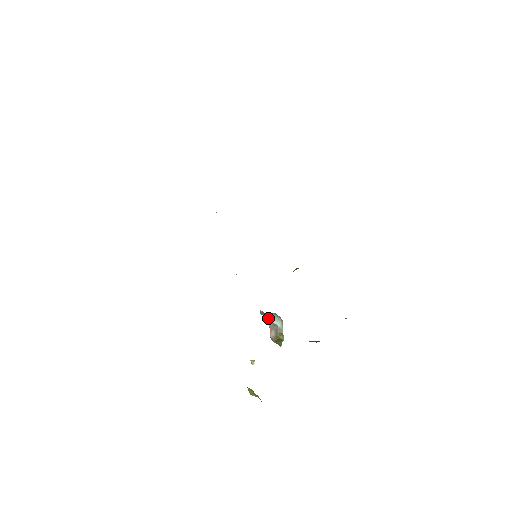
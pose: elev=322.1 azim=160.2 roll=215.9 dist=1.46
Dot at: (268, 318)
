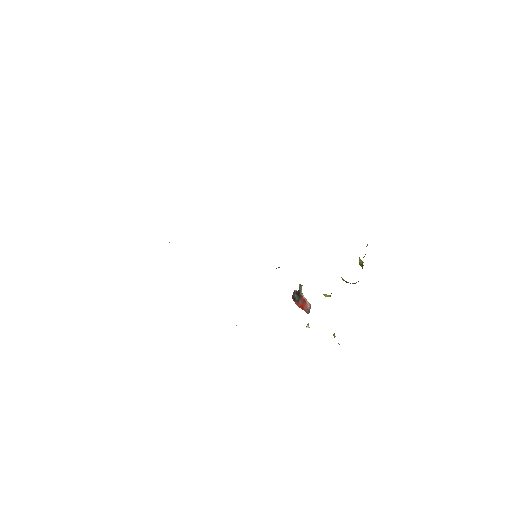
Dot at: (301, 291)
